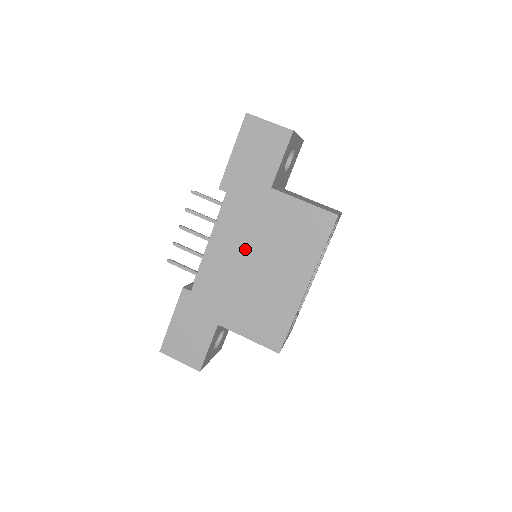
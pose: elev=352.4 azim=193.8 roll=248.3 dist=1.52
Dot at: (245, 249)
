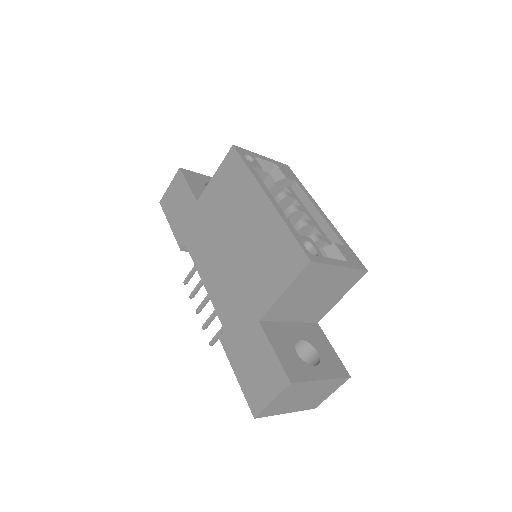
Dot at: (219, 249)
